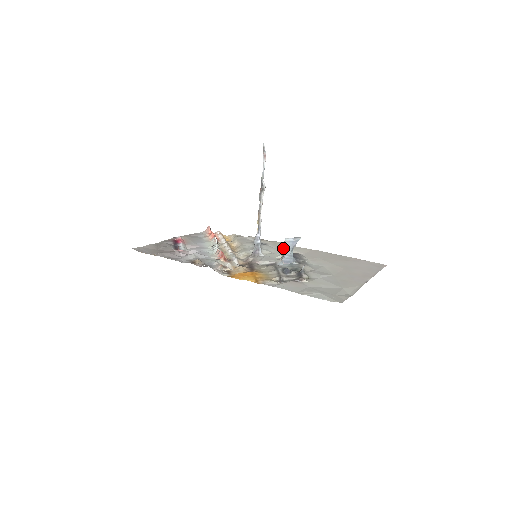
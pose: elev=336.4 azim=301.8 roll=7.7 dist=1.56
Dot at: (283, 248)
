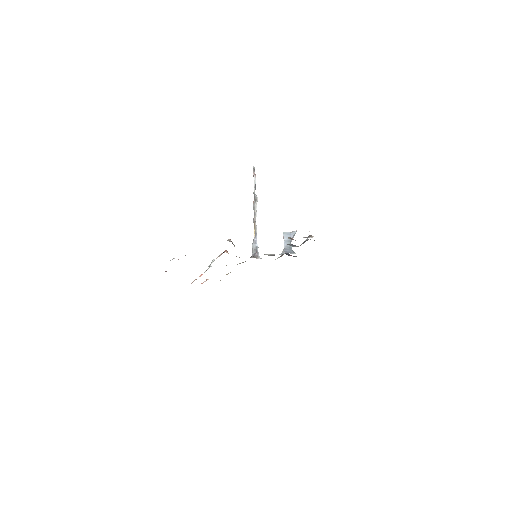
Dot at: occluded
